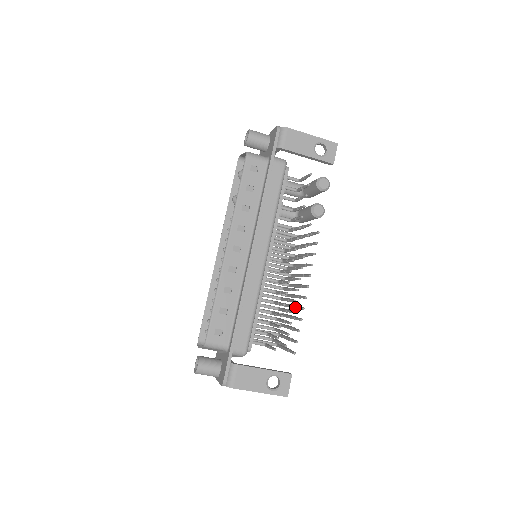
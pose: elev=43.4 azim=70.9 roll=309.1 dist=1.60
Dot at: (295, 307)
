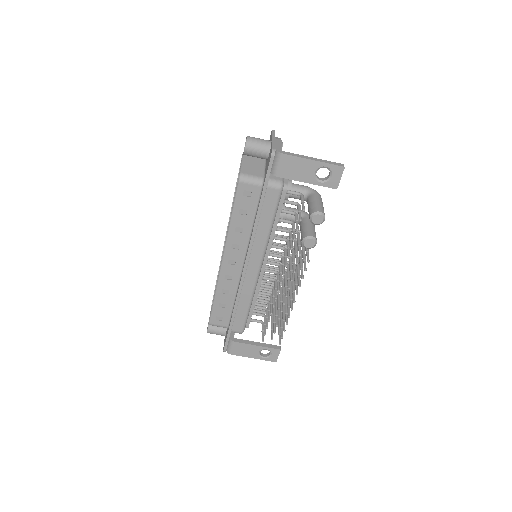
Dot at: (287, 305)
